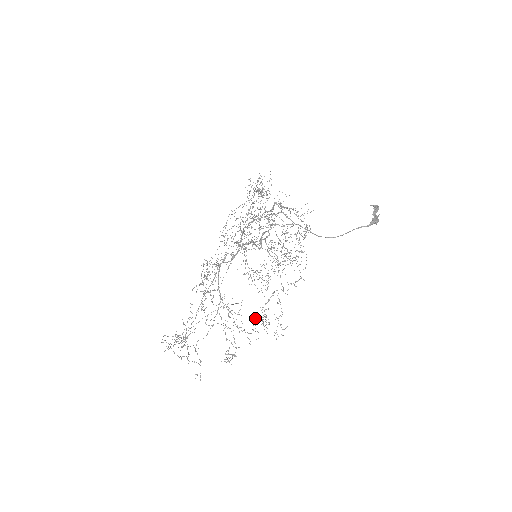
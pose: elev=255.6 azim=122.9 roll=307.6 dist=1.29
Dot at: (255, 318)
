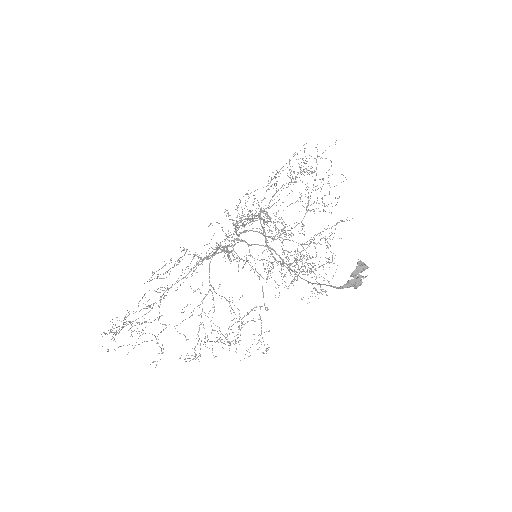
Dot at: occluded
